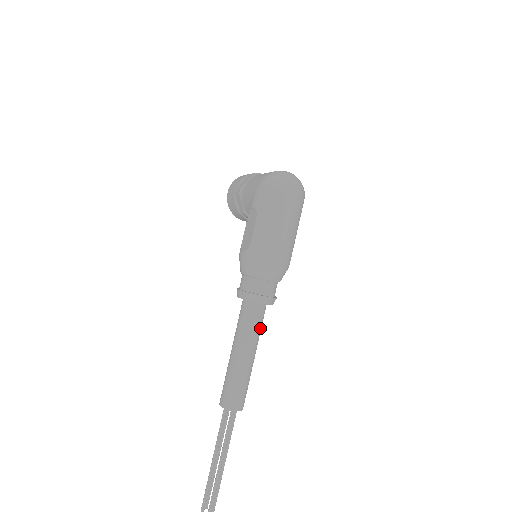
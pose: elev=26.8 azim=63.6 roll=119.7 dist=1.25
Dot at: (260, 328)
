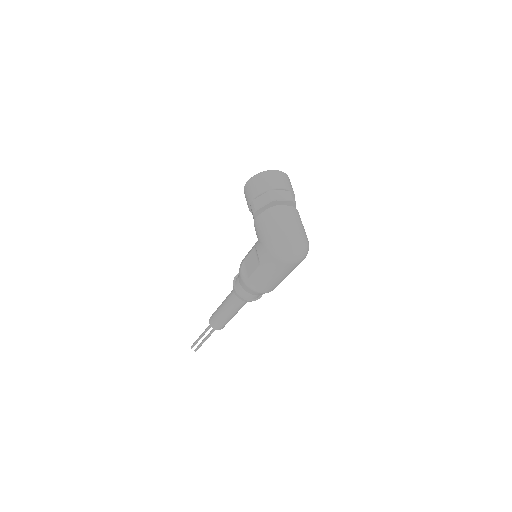
Dot at: occluded
